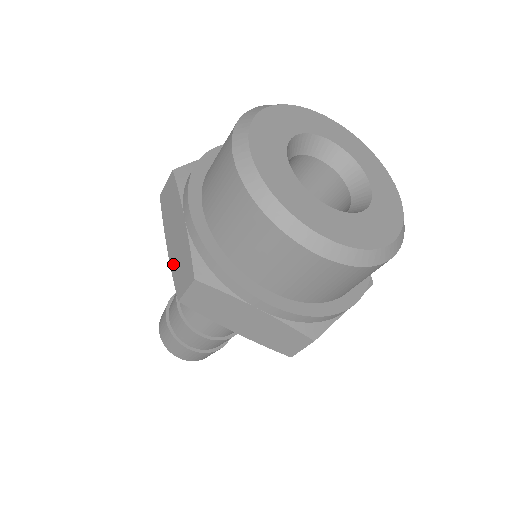
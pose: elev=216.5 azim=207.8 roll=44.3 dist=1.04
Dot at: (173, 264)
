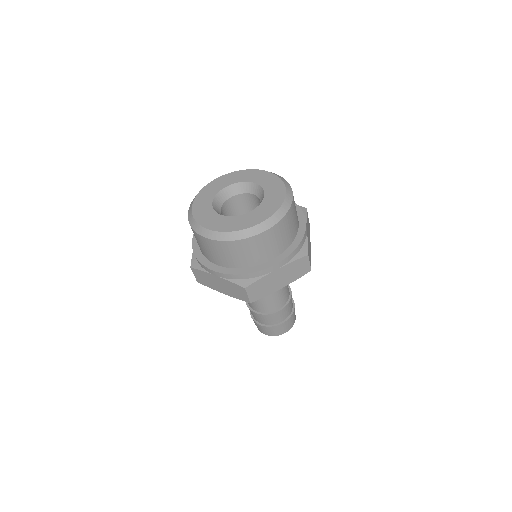
Dot at: (233, 295)
